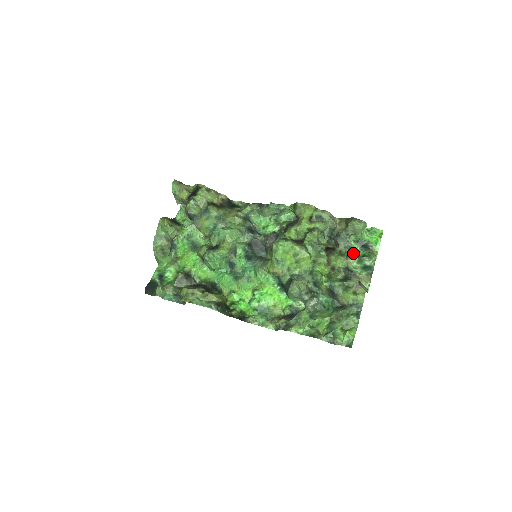
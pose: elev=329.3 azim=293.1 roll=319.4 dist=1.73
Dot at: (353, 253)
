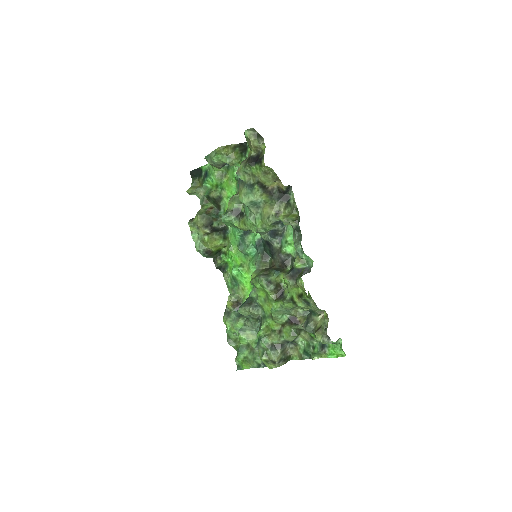
Dot at: (312, 337)
